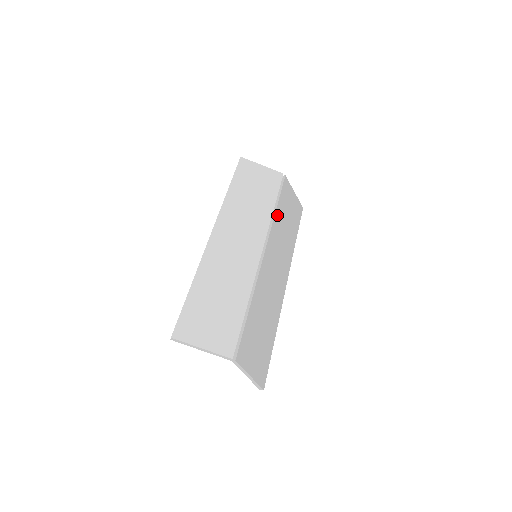
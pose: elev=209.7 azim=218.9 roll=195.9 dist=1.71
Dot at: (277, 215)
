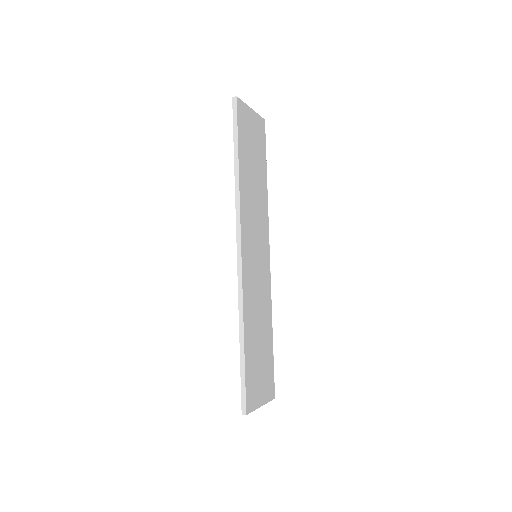
Dot at: occluded
